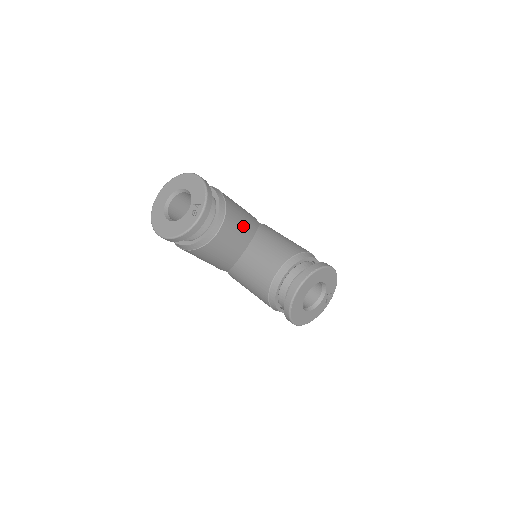
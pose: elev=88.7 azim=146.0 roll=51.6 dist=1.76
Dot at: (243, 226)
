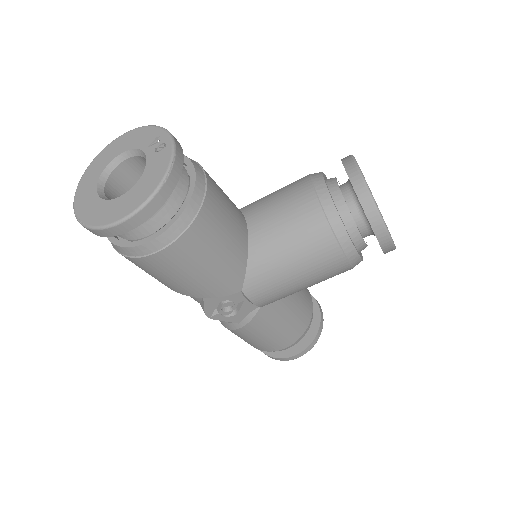
Dot at: occluded
